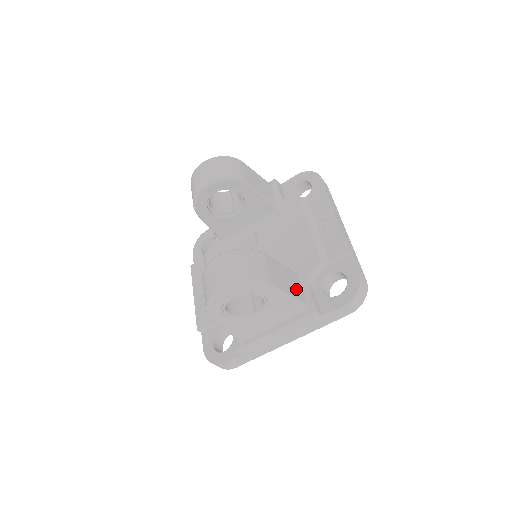
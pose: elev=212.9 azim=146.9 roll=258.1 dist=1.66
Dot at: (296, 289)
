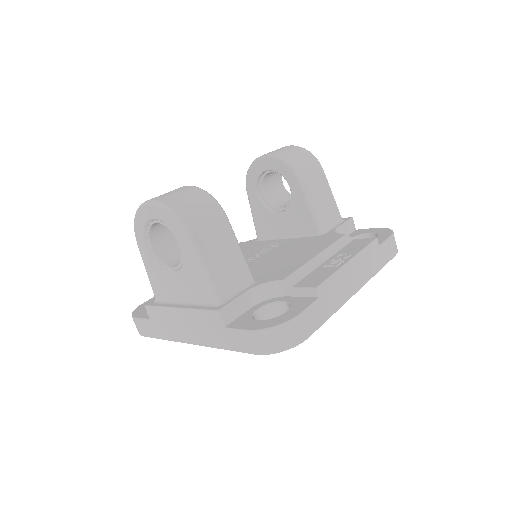
Dot at: (227, 278)
